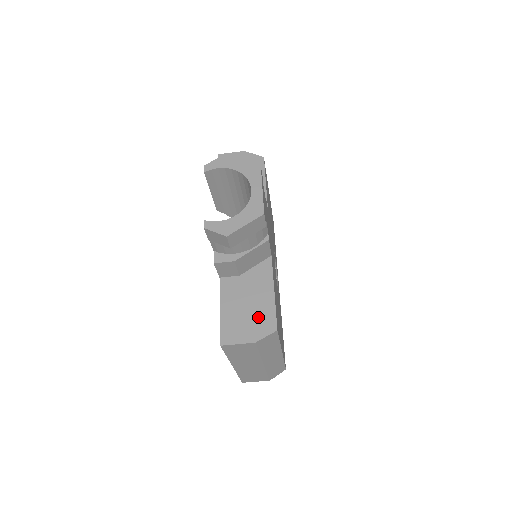
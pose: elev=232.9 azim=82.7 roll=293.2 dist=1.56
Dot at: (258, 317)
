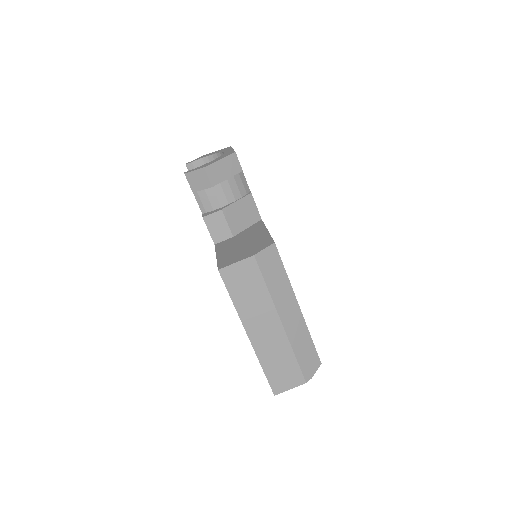
Dot at: (254, 244)
